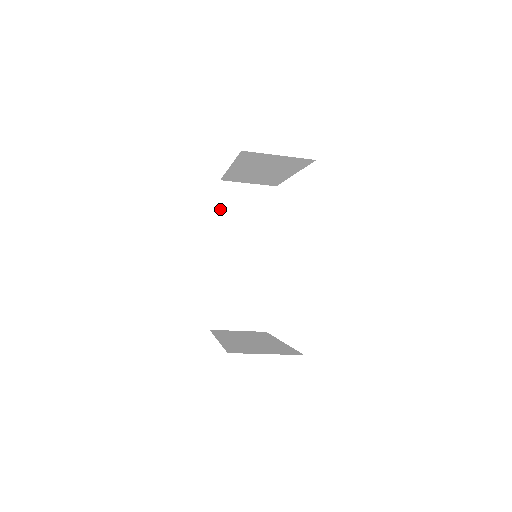
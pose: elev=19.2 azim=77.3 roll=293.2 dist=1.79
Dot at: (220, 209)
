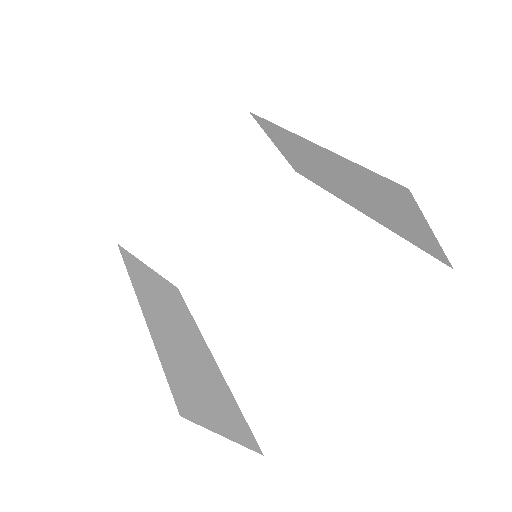
Dot at: (127, 267)
